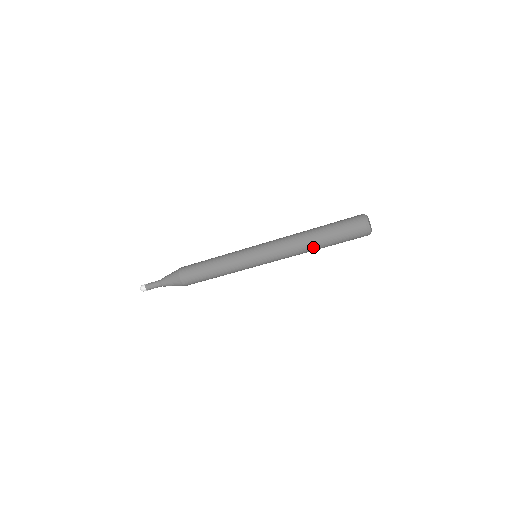
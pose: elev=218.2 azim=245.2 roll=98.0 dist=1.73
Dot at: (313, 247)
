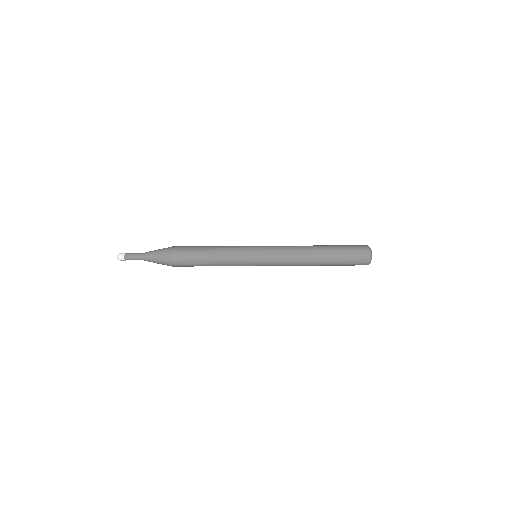
Dot at: (316, 261)
